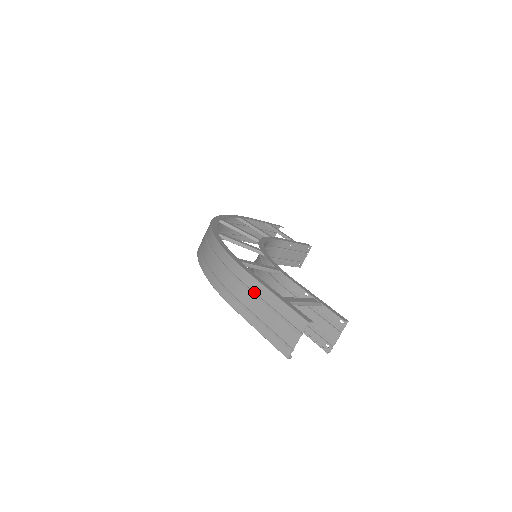
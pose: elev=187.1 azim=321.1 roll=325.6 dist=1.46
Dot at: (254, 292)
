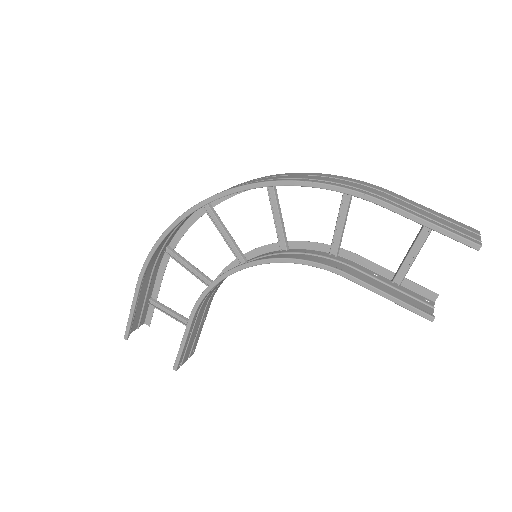
Dot at: (403, 200)
